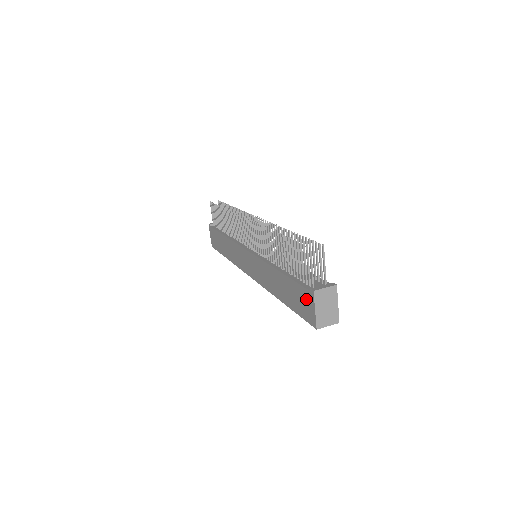
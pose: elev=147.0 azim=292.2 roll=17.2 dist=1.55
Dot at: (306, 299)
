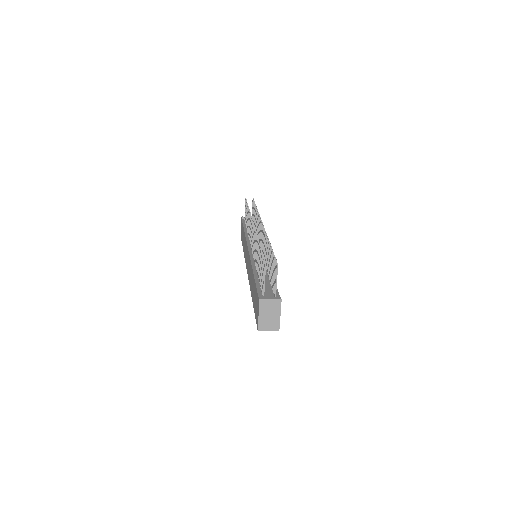
Dot at: (257, 304)
